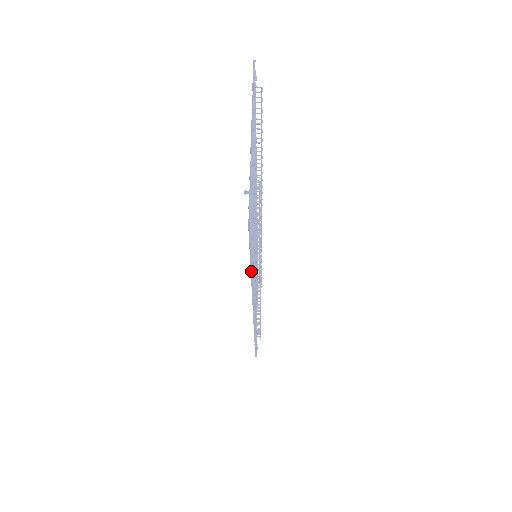
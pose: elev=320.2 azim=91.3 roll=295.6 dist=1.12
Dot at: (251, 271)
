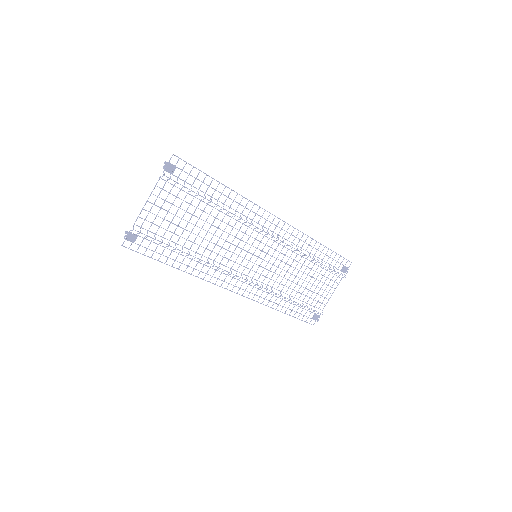
Dot at: occluded
